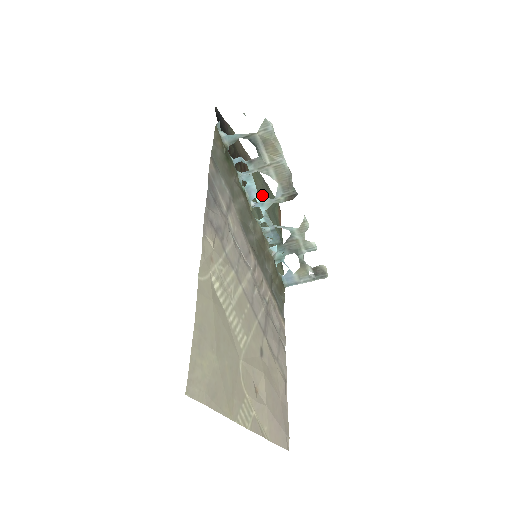
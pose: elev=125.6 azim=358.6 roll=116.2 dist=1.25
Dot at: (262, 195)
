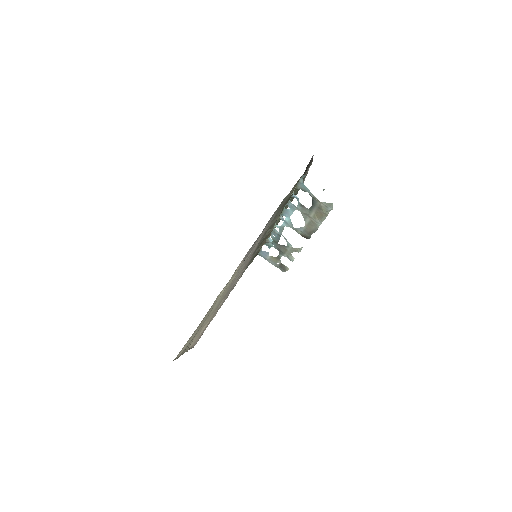
Dot at: occluded
